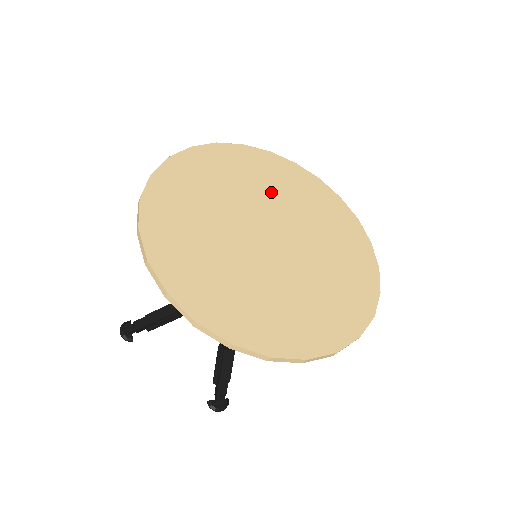
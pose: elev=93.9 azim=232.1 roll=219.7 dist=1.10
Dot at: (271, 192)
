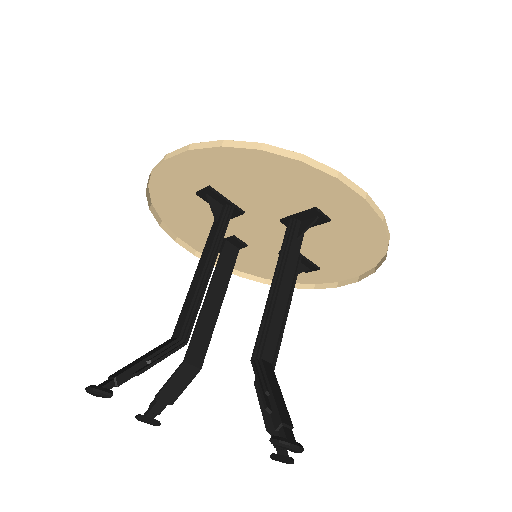
Dot at: occluded
